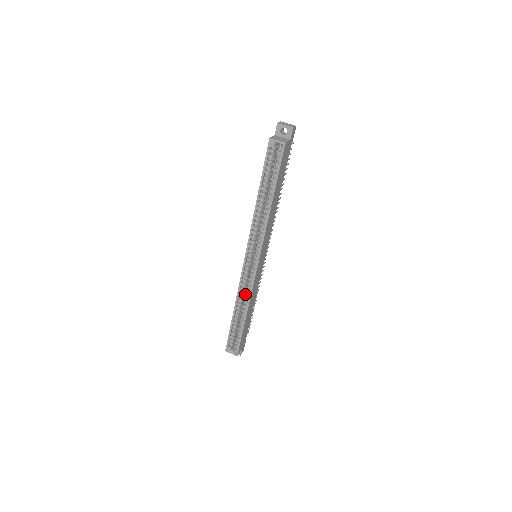
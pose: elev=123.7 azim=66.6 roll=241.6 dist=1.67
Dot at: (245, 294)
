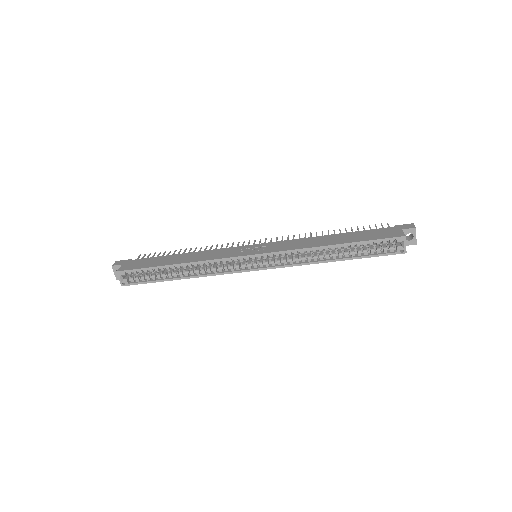
Dot at: occluded
